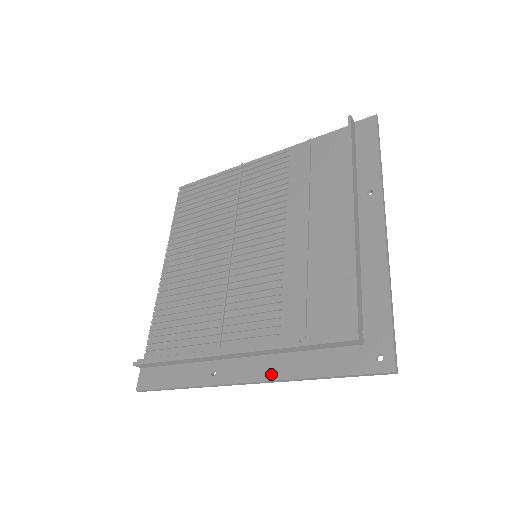
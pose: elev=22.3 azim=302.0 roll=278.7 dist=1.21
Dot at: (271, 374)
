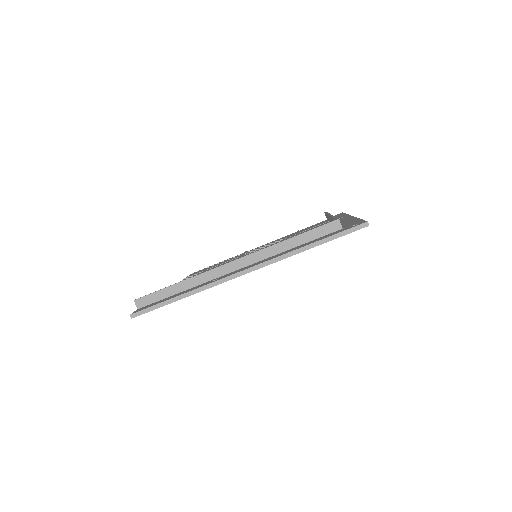
Dot at: (268, 259)
